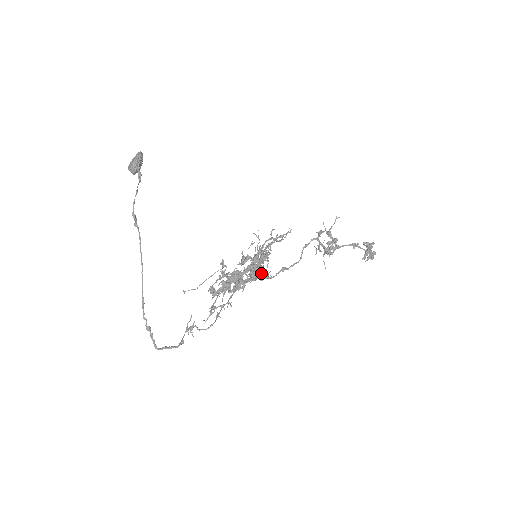
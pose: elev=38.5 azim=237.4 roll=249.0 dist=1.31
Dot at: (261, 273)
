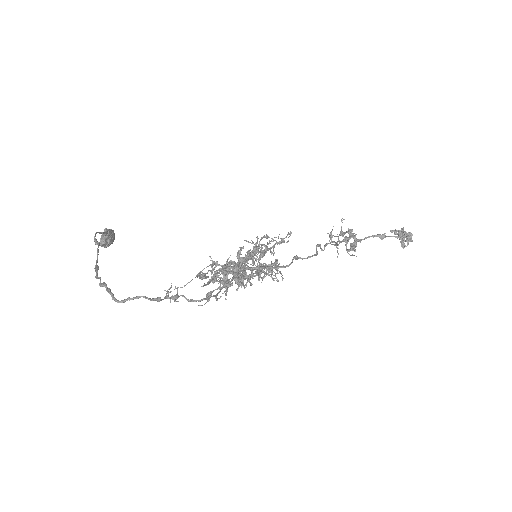
Dot at: (269, 268)
